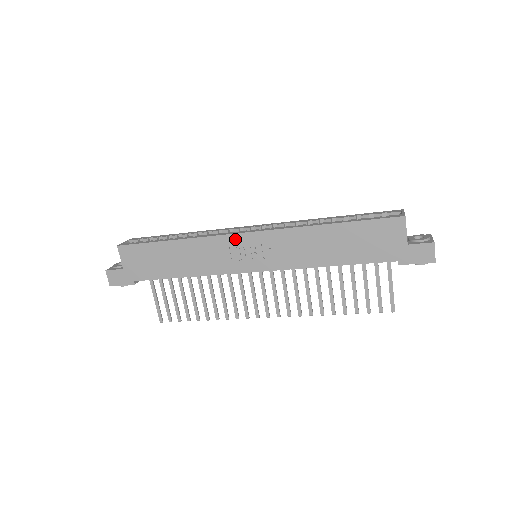
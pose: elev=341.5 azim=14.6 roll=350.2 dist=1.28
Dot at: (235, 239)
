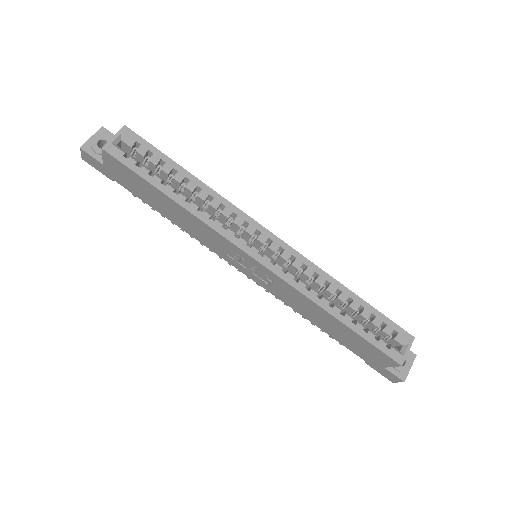
Dot at: (241, 252)
